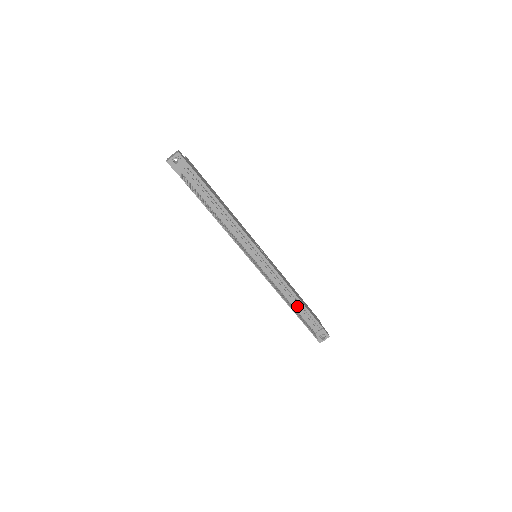
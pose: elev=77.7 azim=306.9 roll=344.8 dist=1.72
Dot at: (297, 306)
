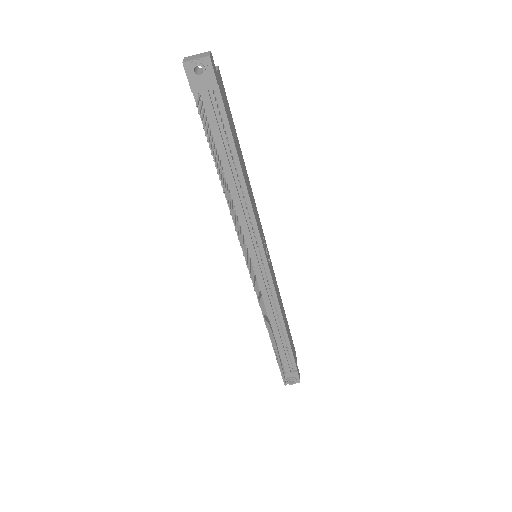
Dot at: (279, 337)
